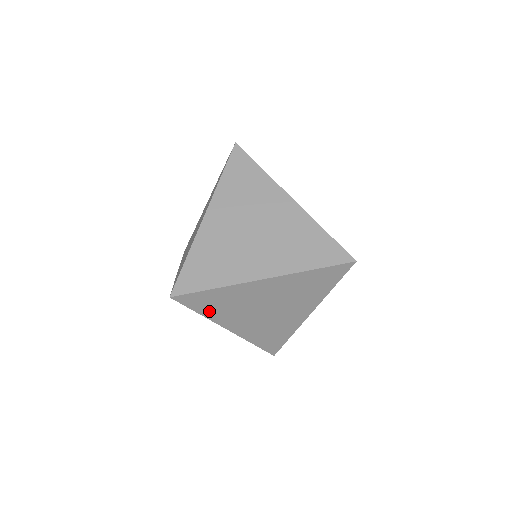
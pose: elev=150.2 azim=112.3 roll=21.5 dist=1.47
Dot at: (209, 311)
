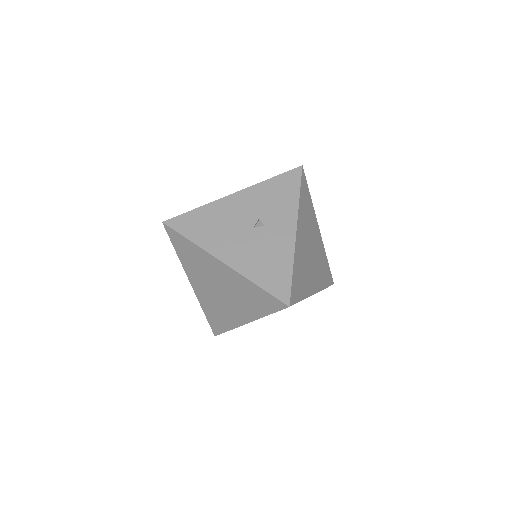
Dot at: occluded
